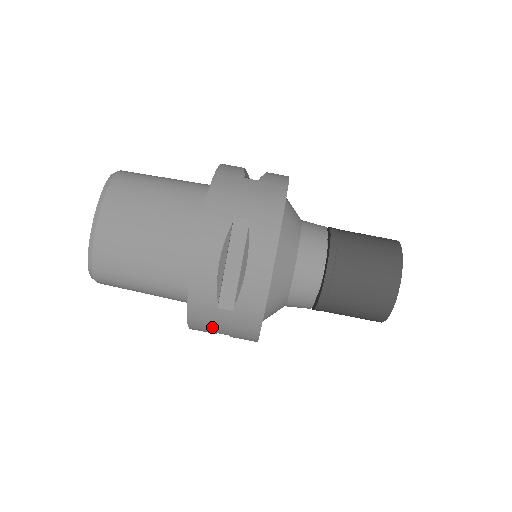
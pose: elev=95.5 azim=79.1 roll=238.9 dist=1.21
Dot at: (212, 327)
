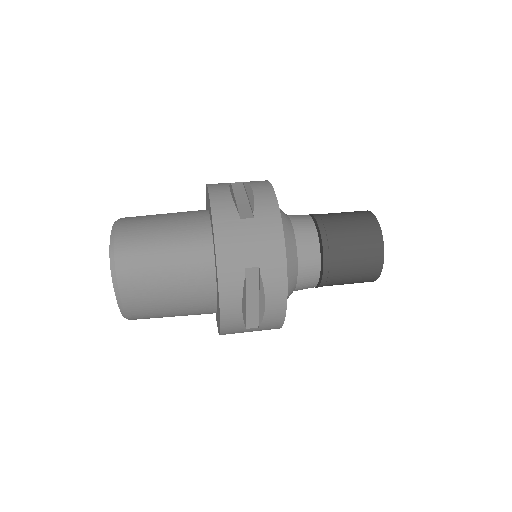
Dot at: (240, 251)
